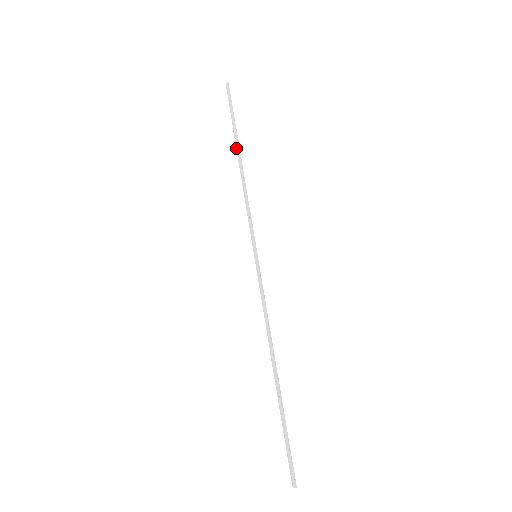
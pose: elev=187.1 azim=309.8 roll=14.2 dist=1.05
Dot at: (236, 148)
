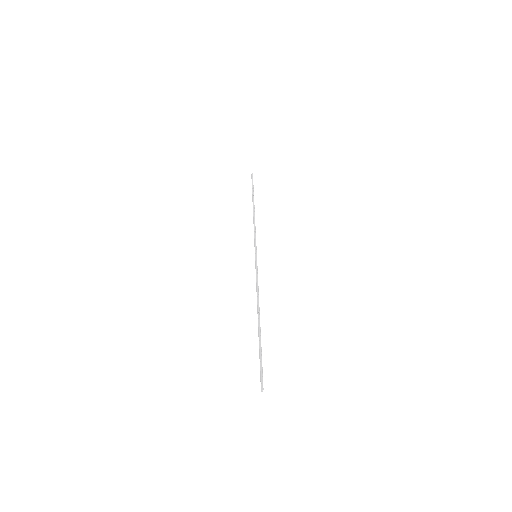
Dot at: occluded
